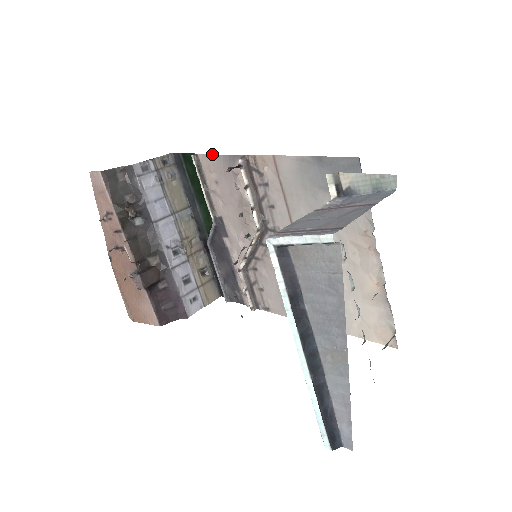
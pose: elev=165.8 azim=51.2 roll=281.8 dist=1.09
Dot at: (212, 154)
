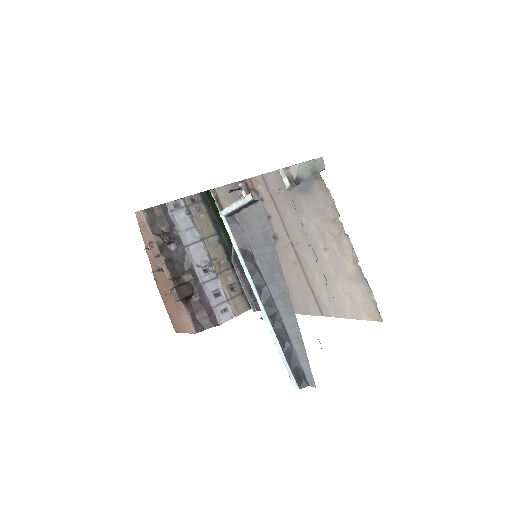
Dot at: occluded
